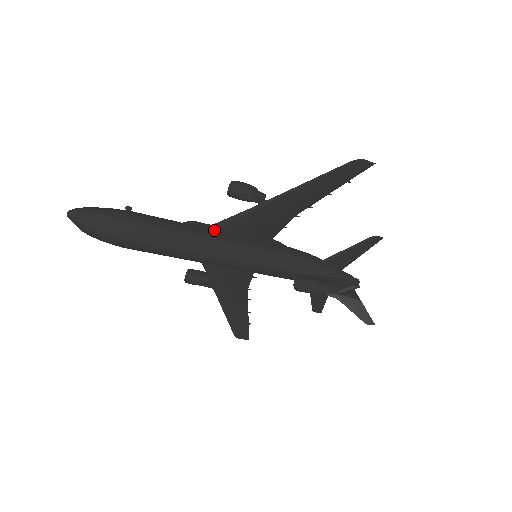
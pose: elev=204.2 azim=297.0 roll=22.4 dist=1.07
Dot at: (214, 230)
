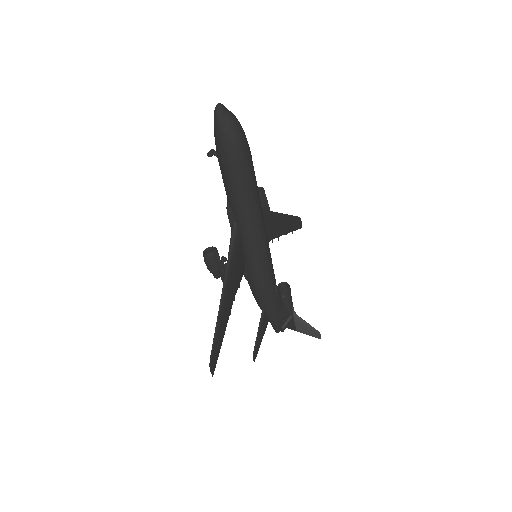
Dot at: occluded
